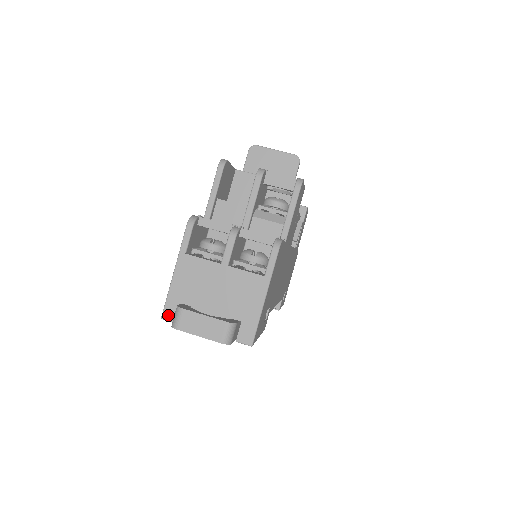
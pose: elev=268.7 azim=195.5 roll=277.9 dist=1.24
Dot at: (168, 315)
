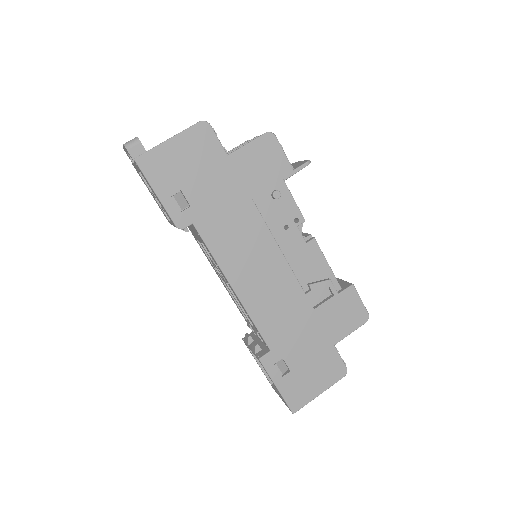
Dot at: occluded
